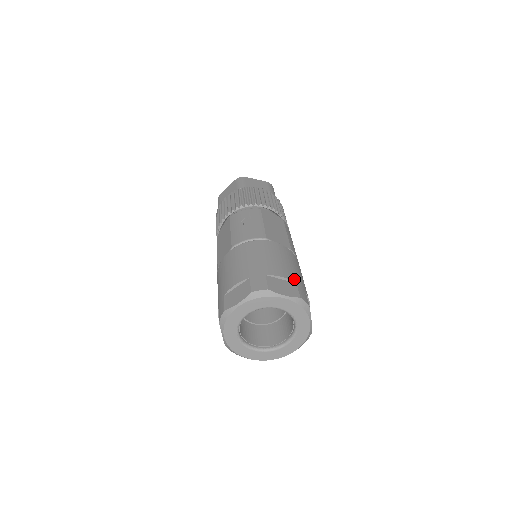
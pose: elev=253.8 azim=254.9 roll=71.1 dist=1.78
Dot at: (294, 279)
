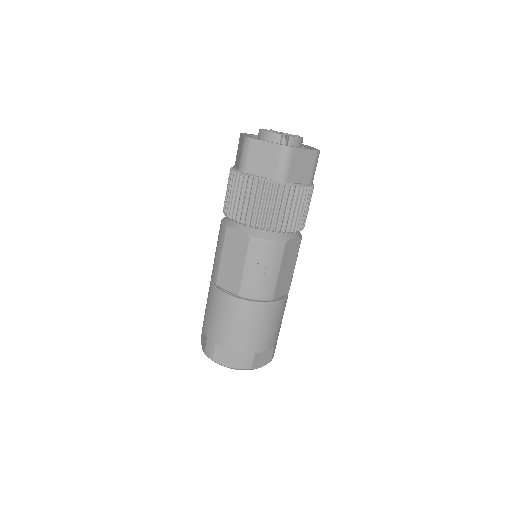
Dot at: (275, 343)
